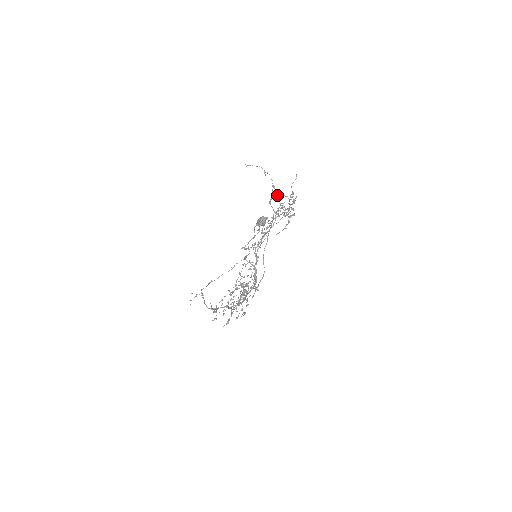
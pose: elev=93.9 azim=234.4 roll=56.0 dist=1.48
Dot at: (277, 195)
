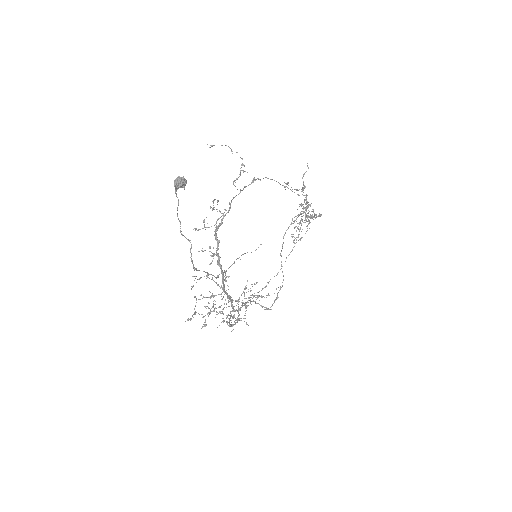
Dot at: occluded
